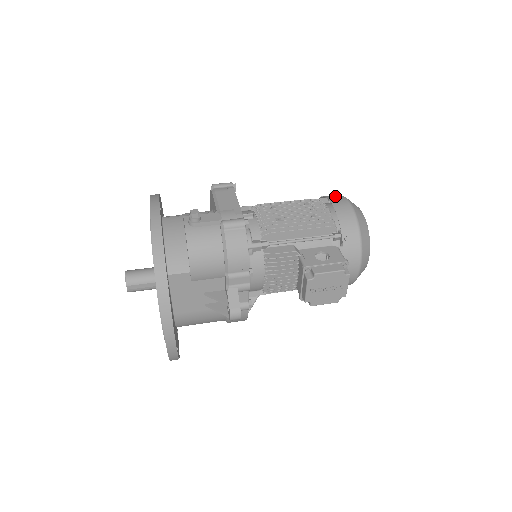
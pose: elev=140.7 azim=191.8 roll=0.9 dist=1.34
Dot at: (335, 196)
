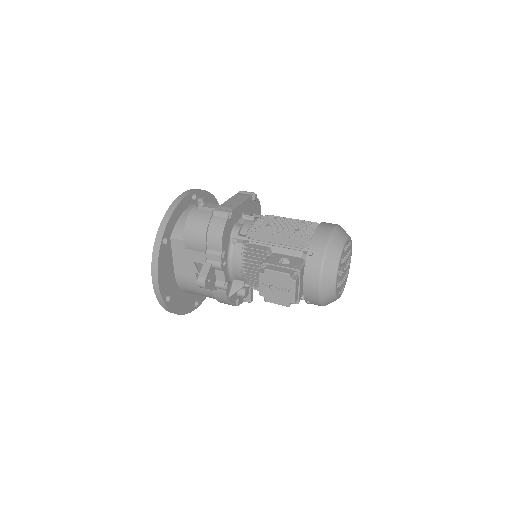
Dot at: (331, 223)
